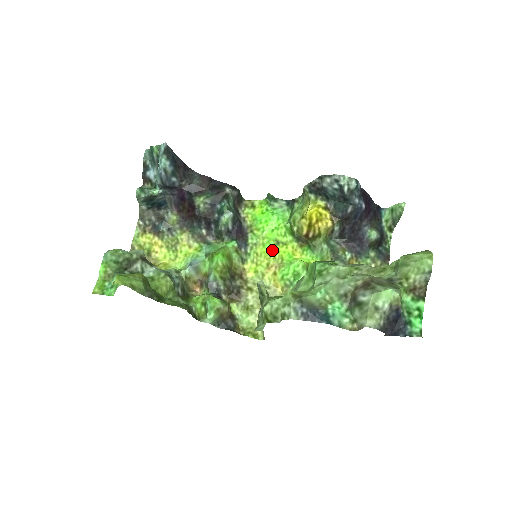
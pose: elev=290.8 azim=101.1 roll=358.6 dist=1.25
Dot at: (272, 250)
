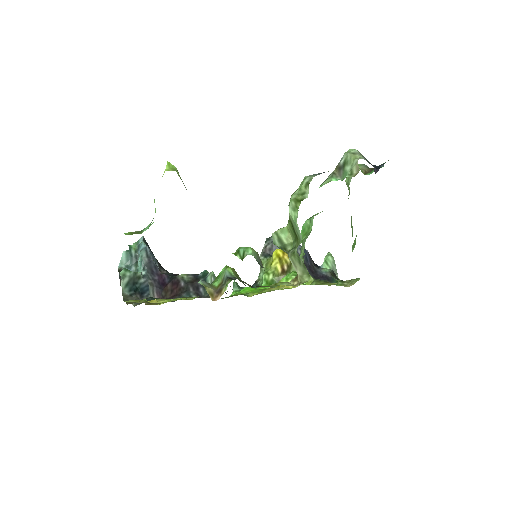
Dot at: occluded
